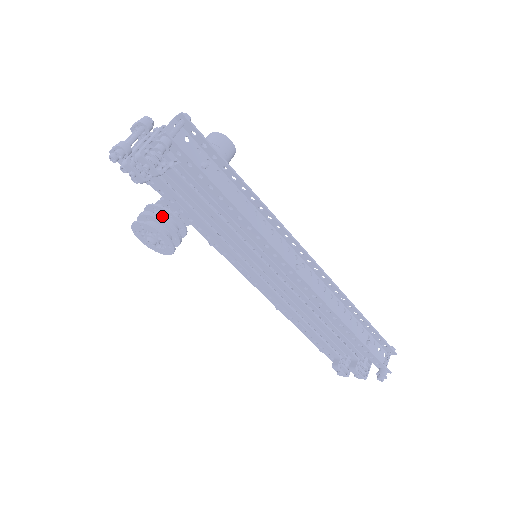
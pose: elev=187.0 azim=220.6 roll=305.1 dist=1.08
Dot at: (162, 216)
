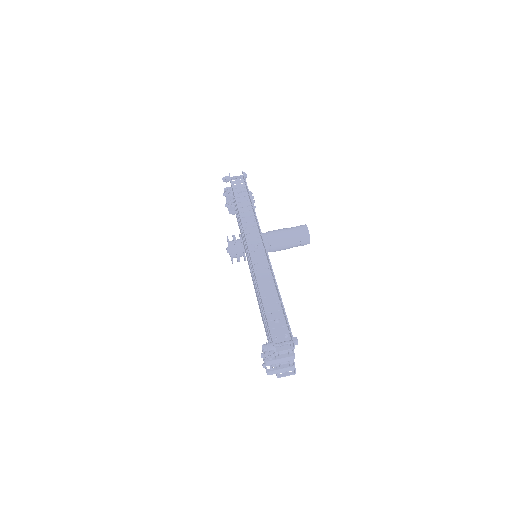
Dot at: (238, 239)
